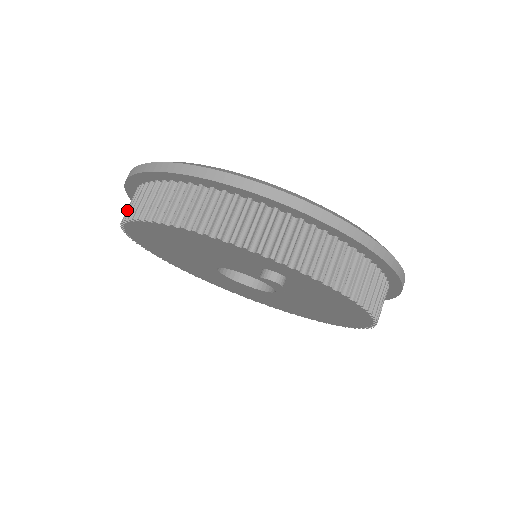
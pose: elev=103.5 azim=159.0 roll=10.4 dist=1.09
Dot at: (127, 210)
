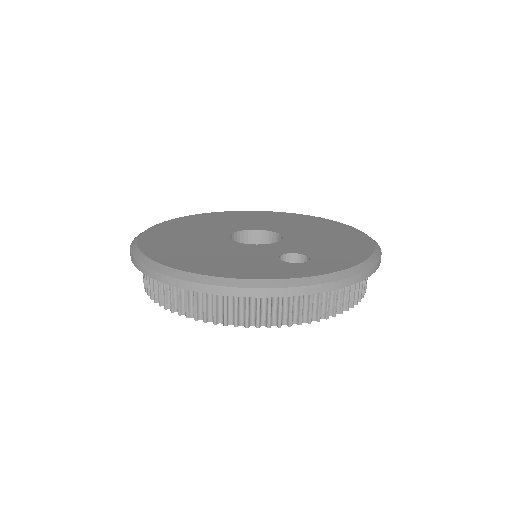
Dot at: (154, 293)
